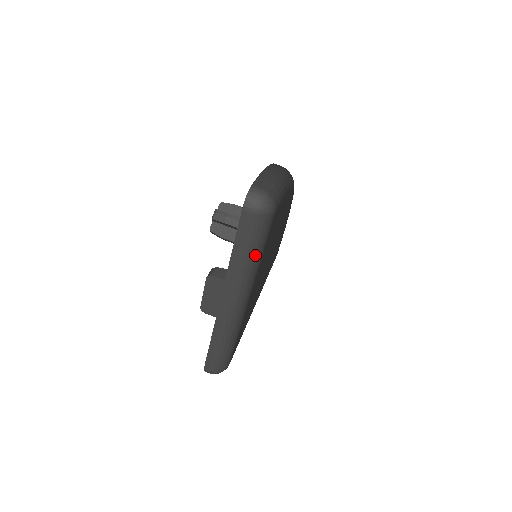
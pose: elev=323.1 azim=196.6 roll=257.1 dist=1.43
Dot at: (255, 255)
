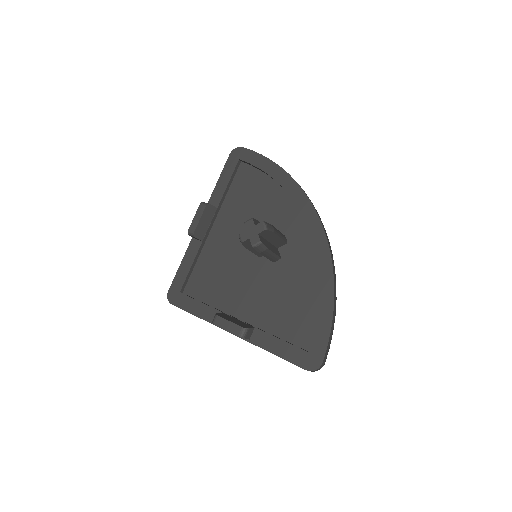
Dot at: occluded
